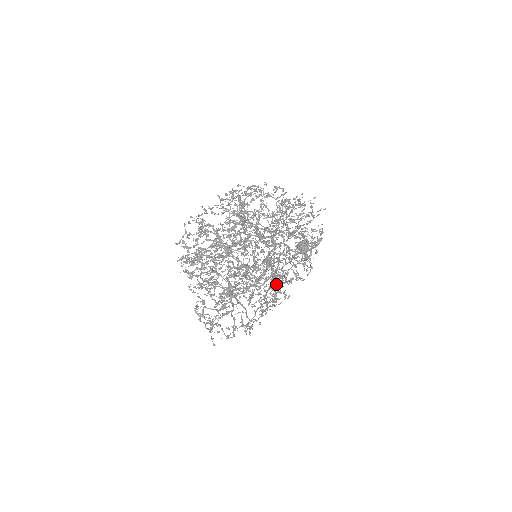
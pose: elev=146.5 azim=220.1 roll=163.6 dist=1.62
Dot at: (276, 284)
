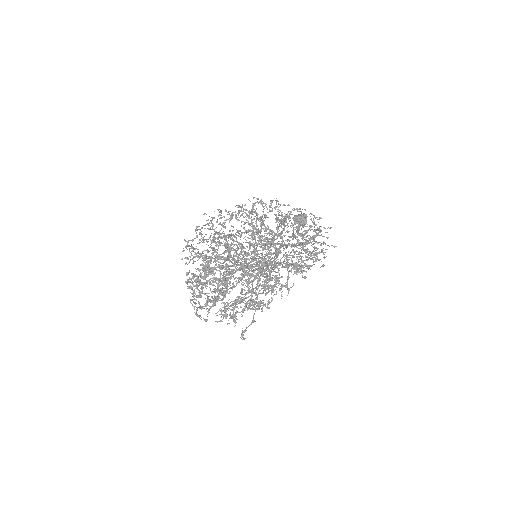
Dot at: (268, 308)
